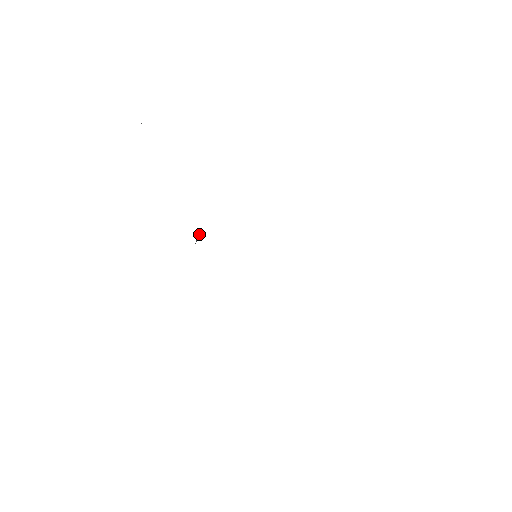
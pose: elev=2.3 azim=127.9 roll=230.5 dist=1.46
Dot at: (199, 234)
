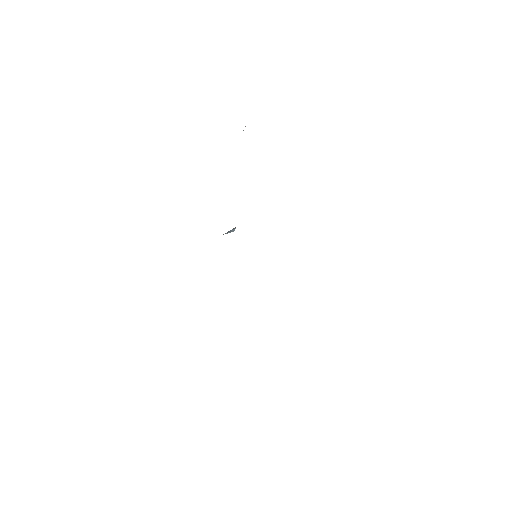
Dot at: (234, 230)
